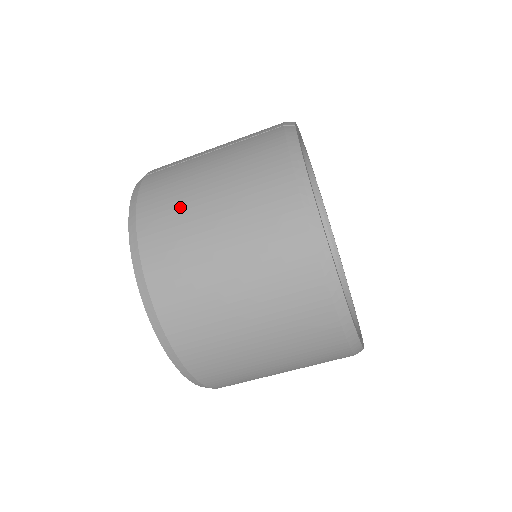
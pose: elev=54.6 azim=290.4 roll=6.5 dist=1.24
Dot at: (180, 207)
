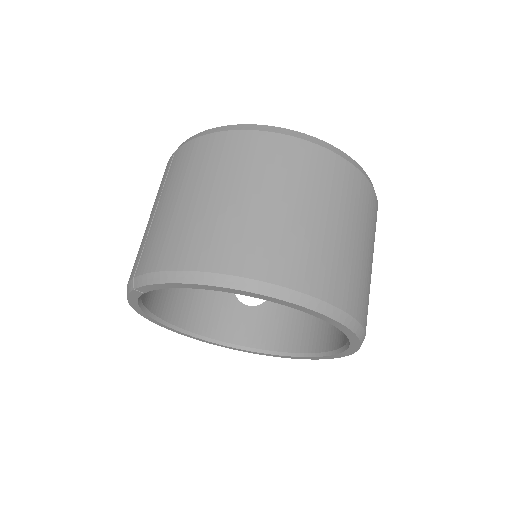
Dot at: (198, 225)
